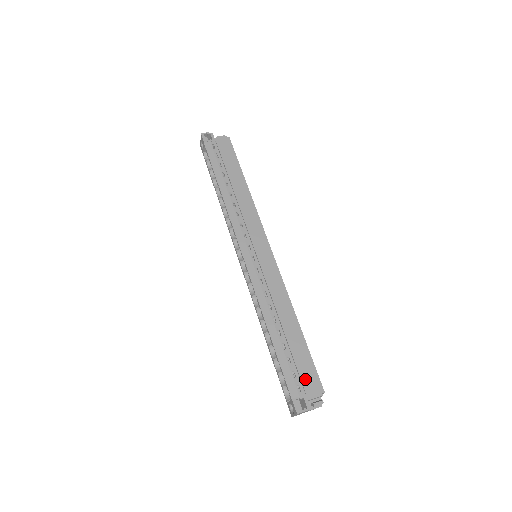
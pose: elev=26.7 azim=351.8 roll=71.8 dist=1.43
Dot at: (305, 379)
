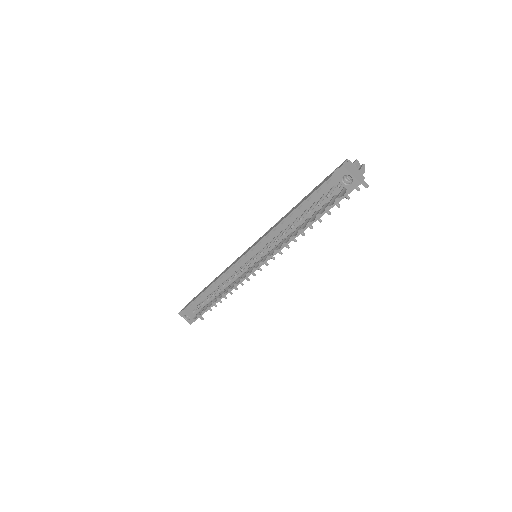
Dot at: occluded
